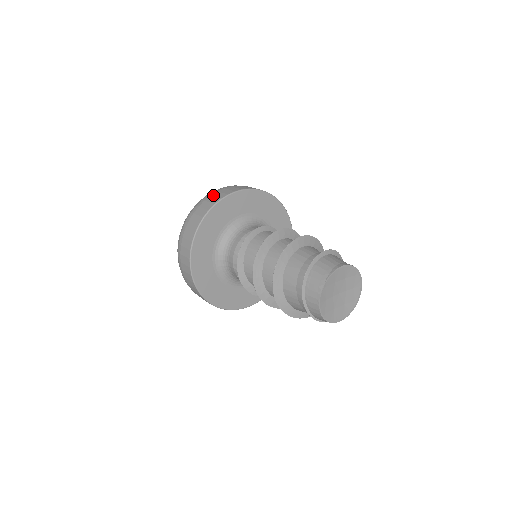
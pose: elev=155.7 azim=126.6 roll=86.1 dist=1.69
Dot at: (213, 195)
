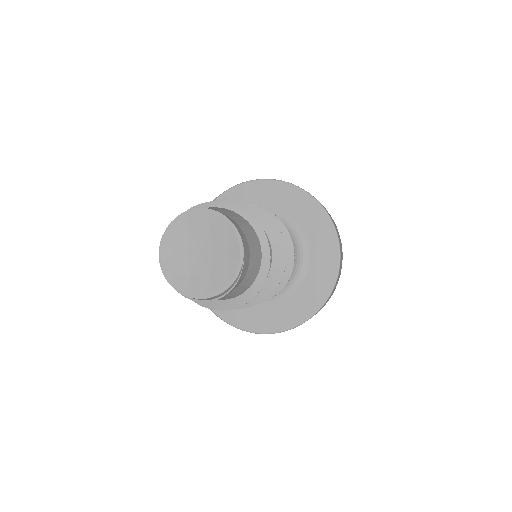
Dot at: occluded
